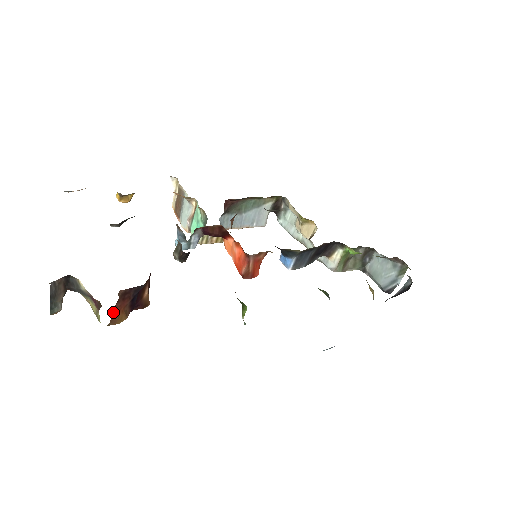
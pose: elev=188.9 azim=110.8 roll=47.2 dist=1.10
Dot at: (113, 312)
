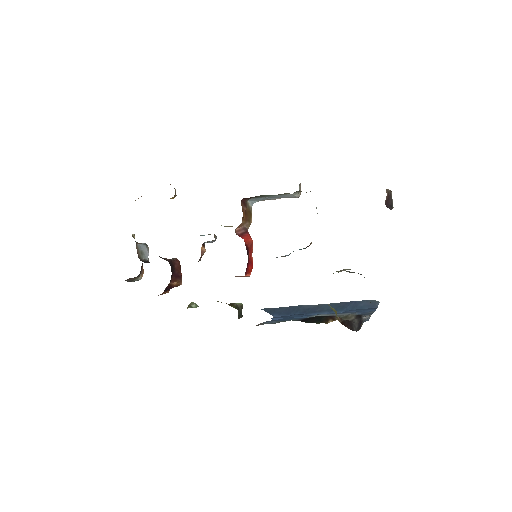
Dot at: occluded
